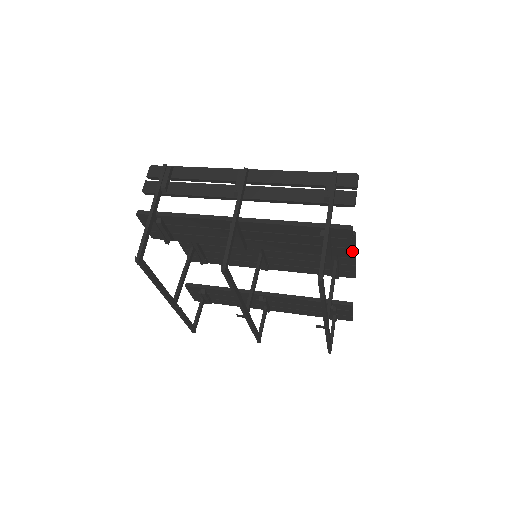
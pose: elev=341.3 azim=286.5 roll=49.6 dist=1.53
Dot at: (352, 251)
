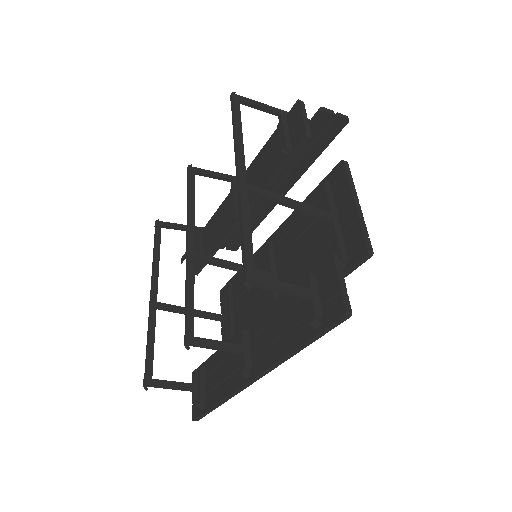
Dot at: (308, 130)
